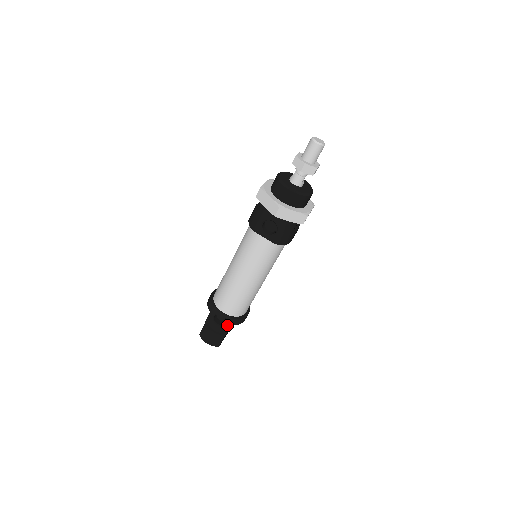
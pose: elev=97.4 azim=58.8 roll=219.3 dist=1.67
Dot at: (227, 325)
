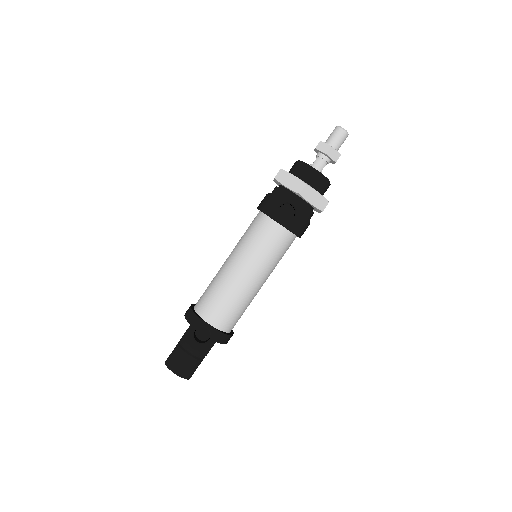
Dot at: (211, 342)
